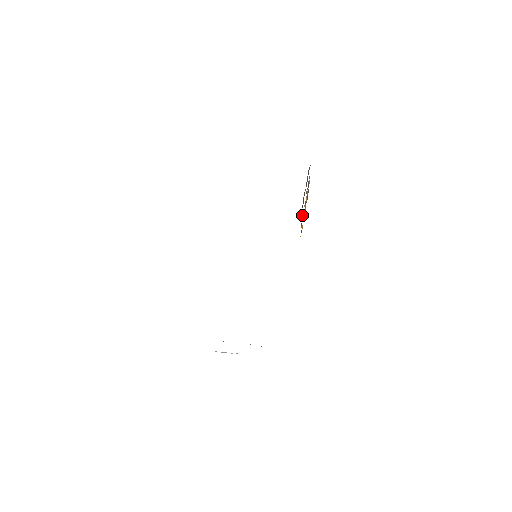
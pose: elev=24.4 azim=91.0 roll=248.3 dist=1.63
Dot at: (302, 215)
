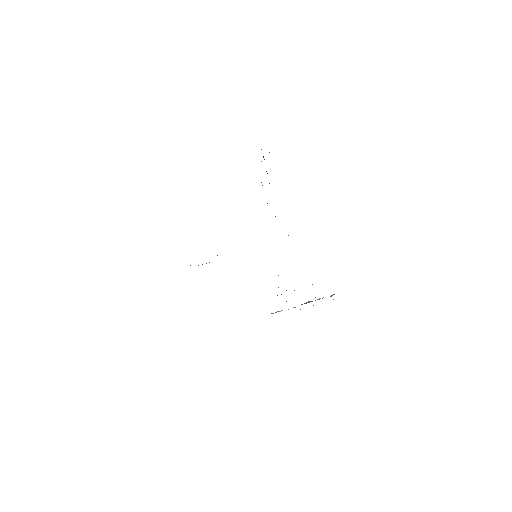
Dot at: occluded
